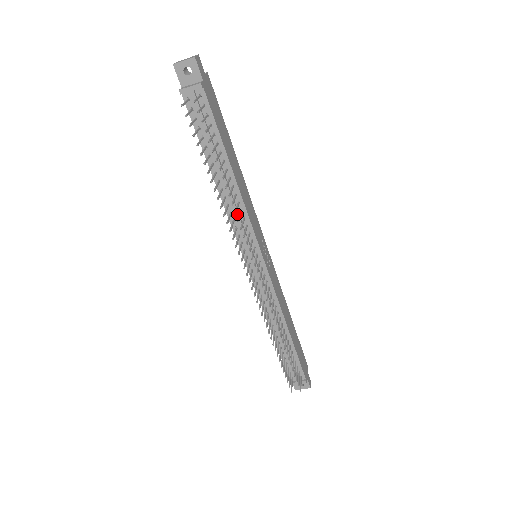
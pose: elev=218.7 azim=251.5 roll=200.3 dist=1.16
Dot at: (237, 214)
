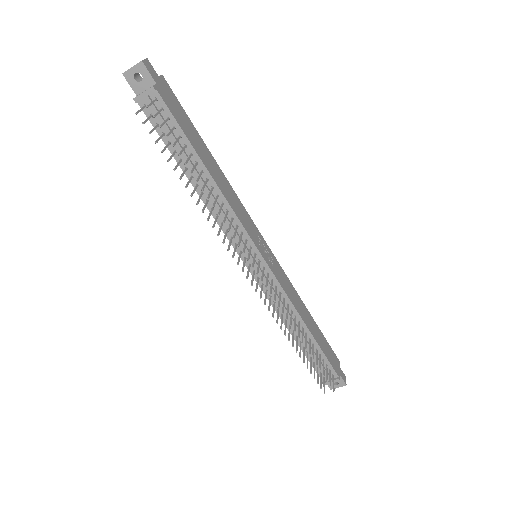
Dot at: (224, 216)
